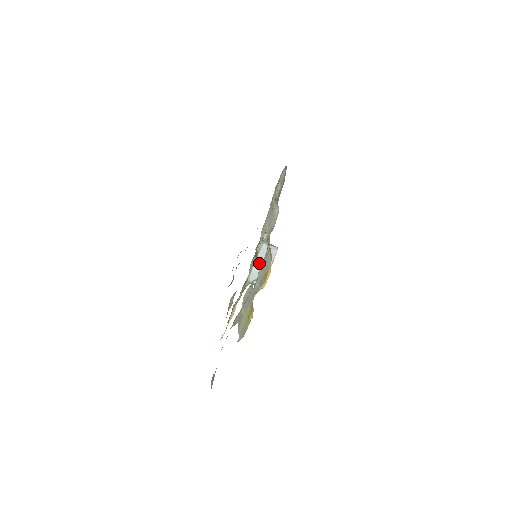
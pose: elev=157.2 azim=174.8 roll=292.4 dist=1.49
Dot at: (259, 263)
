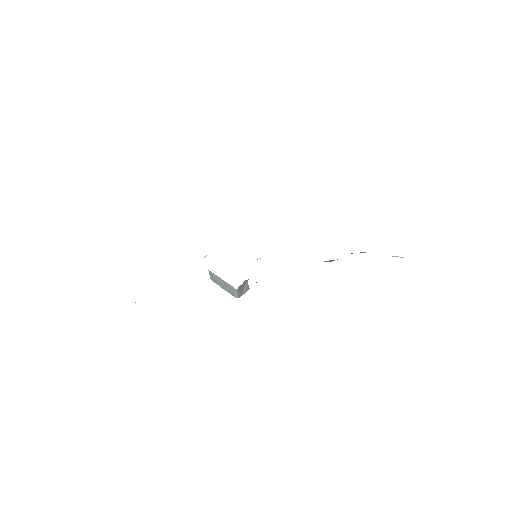
Dot at: (222, 281)
